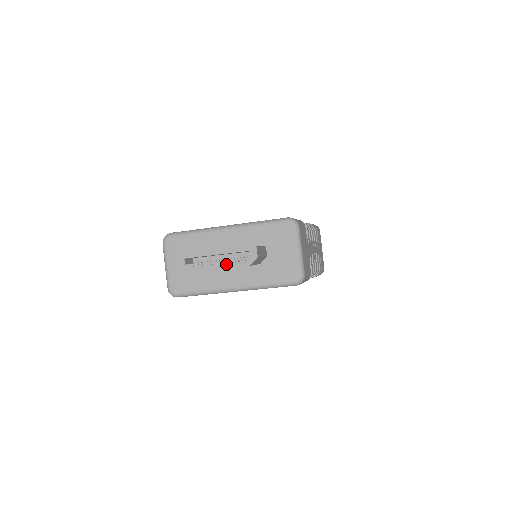
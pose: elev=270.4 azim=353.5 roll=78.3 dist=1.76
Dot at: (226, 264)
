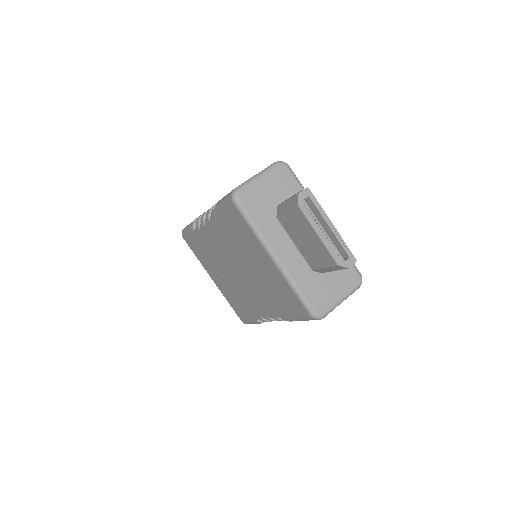
Dot at: (327, 241)
